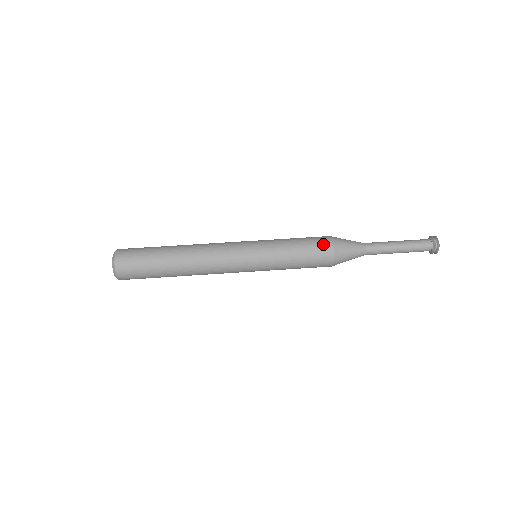
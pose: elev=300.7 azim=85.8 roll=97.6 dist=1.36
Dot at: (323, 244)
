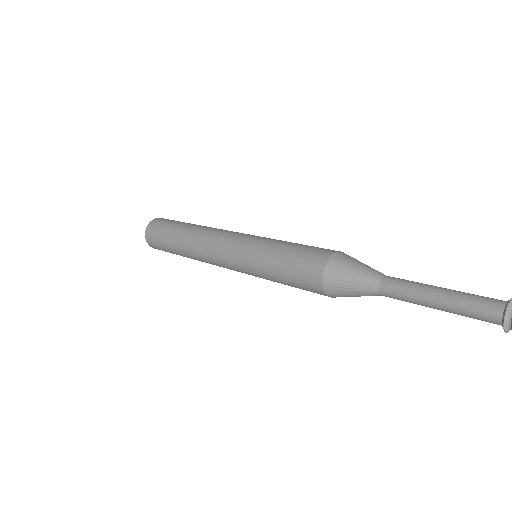
Dot at: occluded
